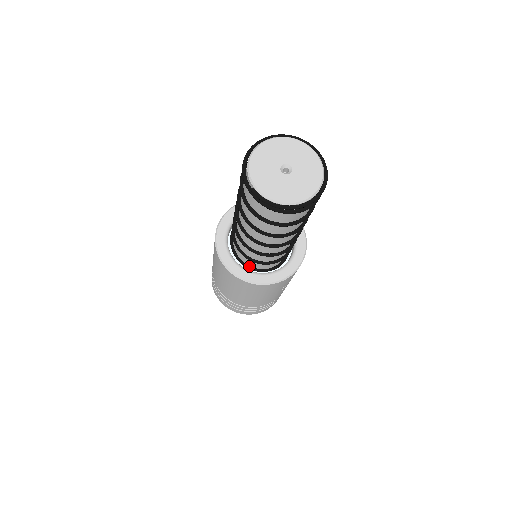
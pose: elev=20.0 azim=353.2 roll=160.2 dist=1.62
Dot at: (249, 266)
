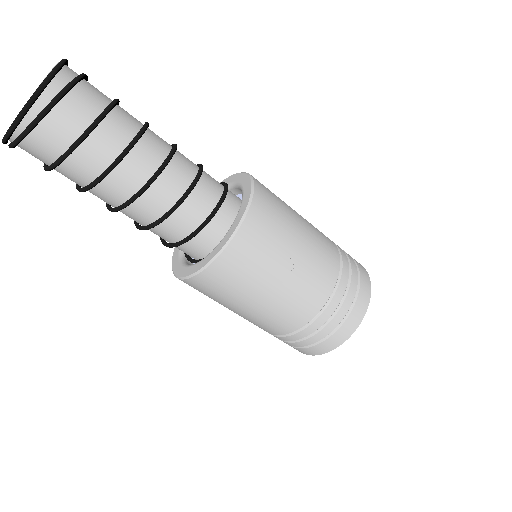
Dot at: (203, 258)
